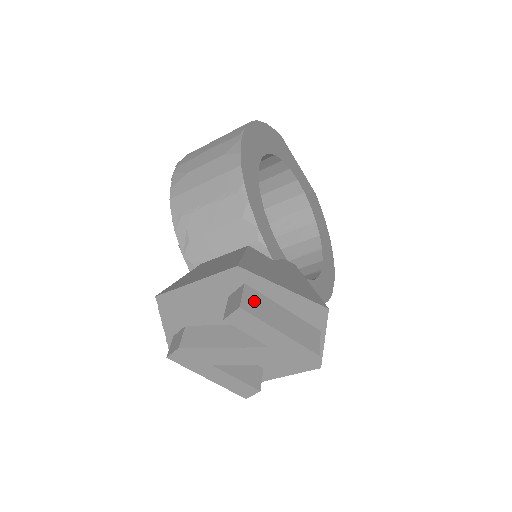
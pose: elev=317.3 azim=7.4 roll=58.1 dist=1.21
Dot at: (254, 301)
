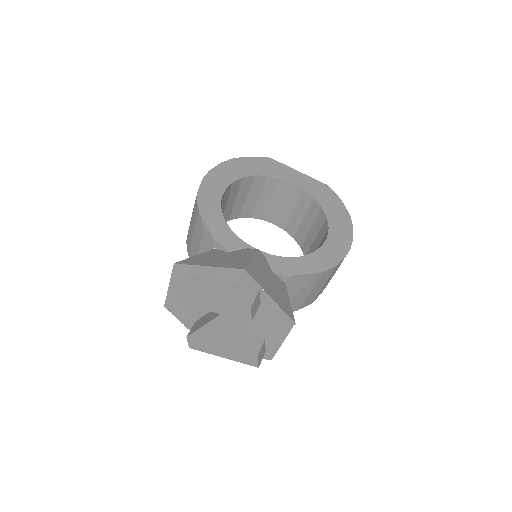
Dot at: (193, 283)
